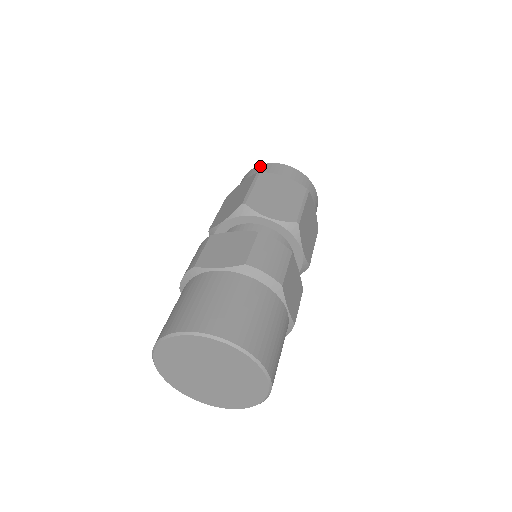
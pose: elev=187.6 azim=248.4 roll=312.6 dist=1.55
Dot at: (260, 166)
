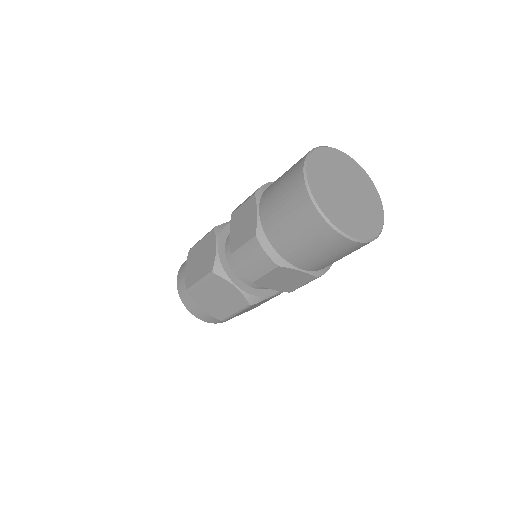
Dot at: occluded
